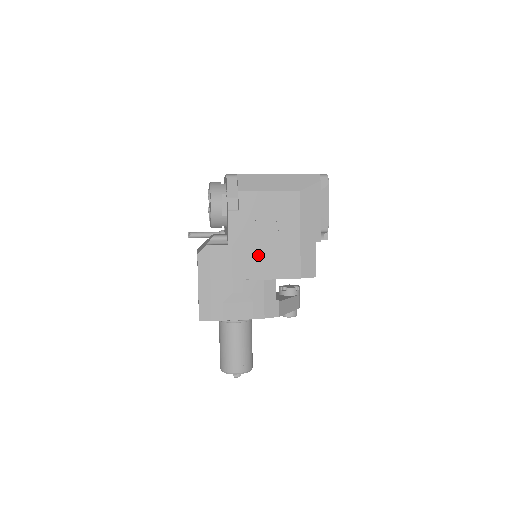
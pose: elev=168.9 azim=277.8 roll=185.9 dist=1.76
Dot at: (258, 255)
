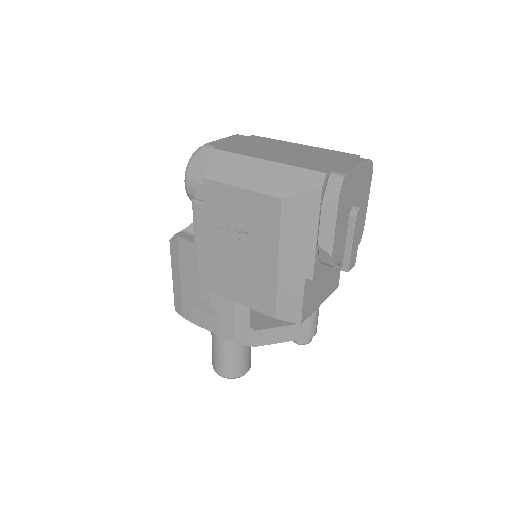
Dot at: (226, 268)
